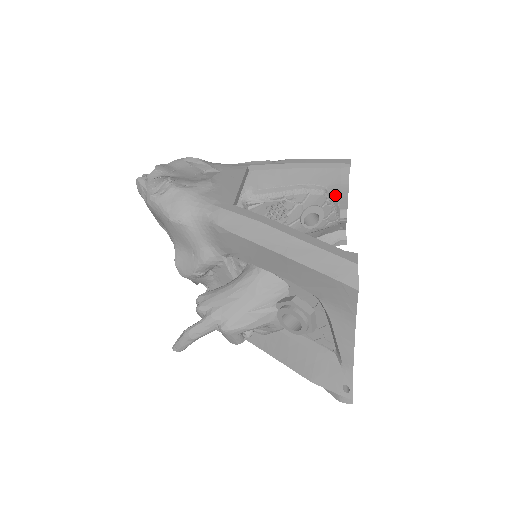
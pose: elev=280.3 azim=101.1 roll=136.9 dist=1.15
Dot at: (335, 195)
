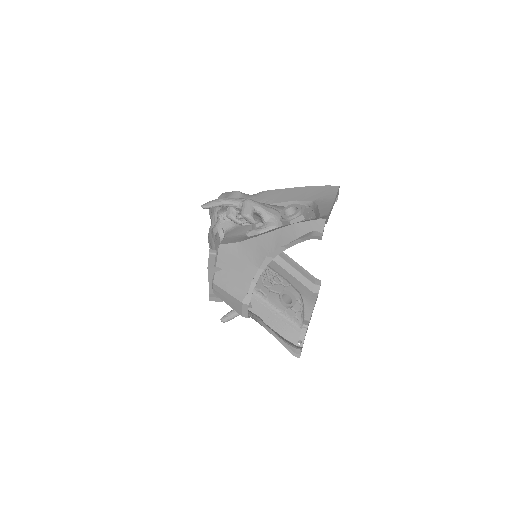
Dot at: (304, 305)
